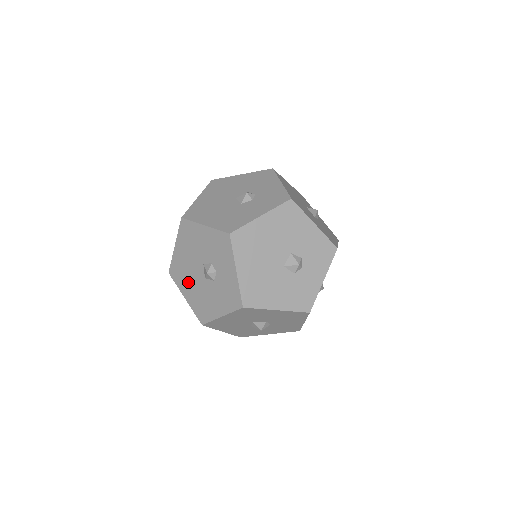
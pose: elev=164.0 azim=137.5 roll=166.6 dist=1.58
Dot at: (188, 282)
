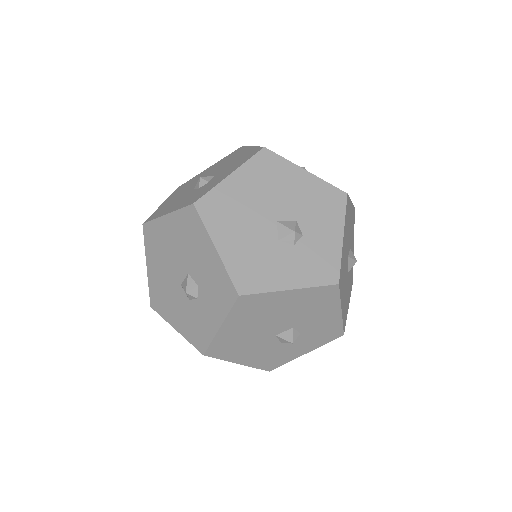
Dot at: (159, 261)
